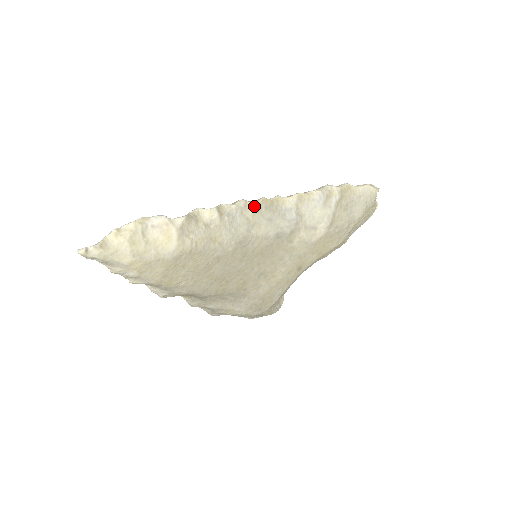
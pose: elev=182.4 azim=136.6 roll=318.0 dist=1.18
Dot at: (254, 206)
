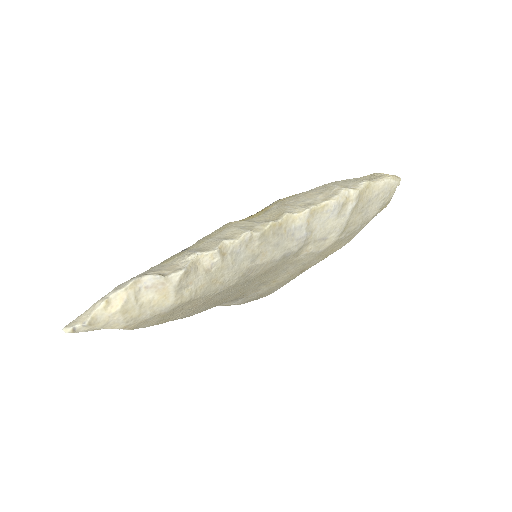
Dot at: (261, 236)
